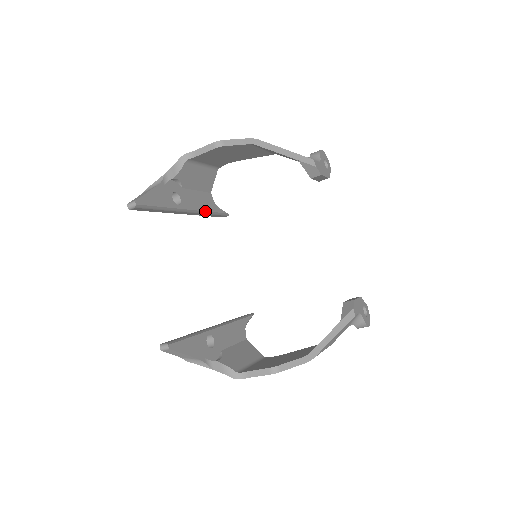
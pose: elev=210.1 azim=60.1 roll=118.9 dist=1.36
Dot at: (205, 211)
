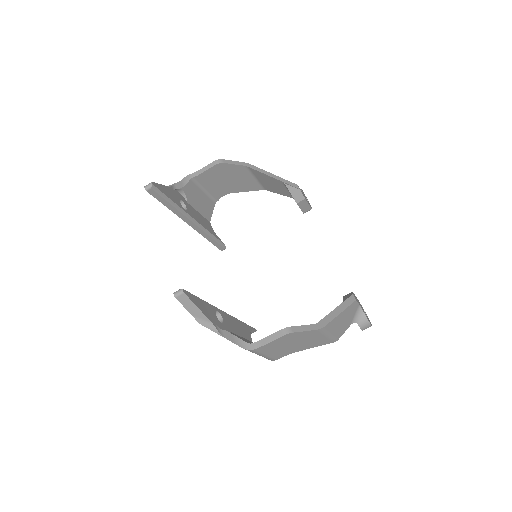
Dot at: (206, 229)
